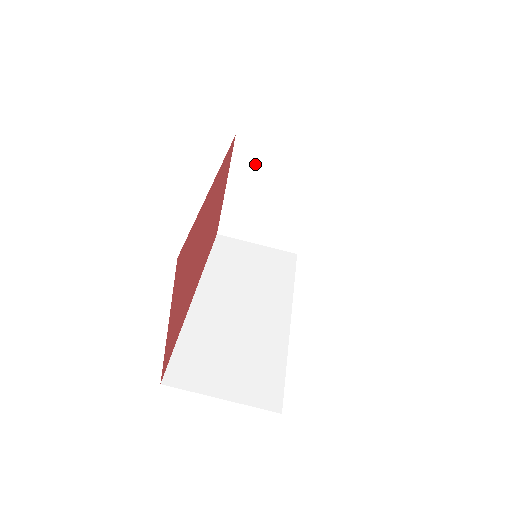
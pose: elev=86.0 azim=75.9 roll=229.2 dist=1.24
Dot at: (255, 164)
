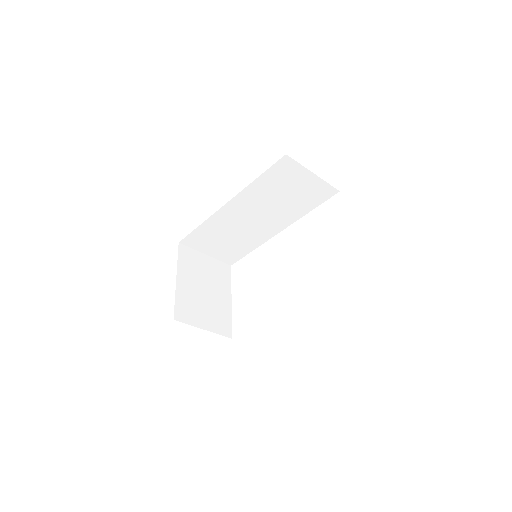
Dot at: occluded
